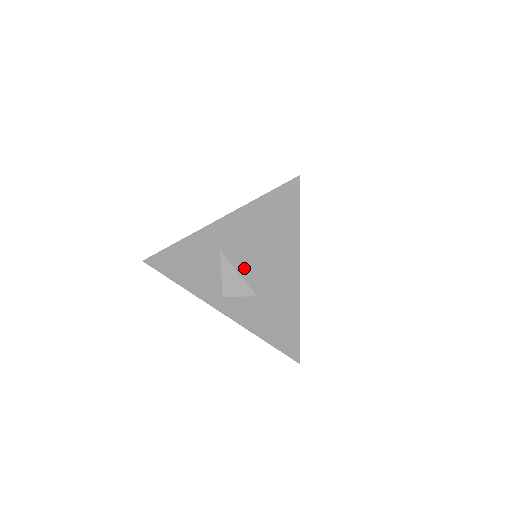
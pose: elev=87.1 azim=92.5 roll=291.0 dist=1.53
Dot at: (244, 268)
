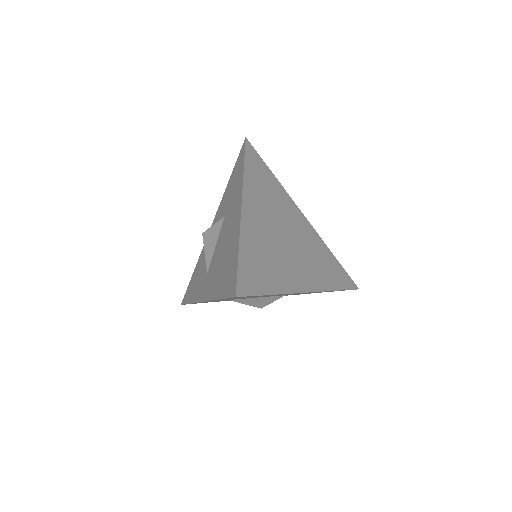
Dot at: occluded
